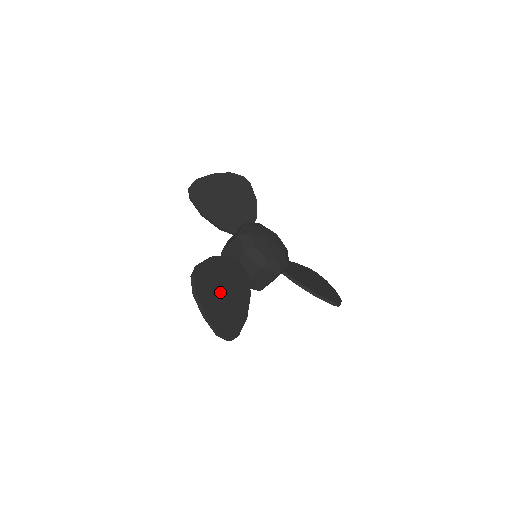
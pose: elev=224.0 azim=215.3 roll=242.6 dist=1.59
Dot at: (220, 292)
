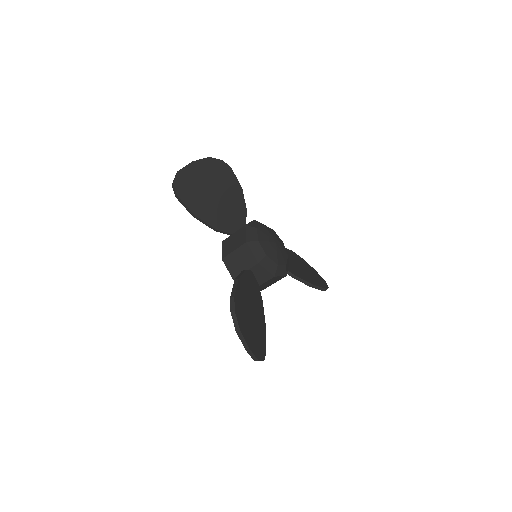
Dot at: (250, 315)
